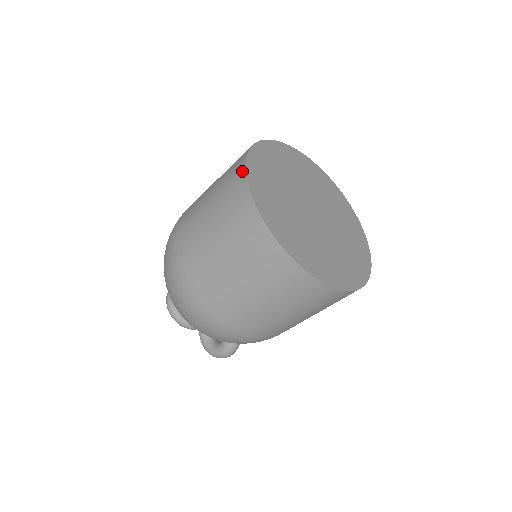
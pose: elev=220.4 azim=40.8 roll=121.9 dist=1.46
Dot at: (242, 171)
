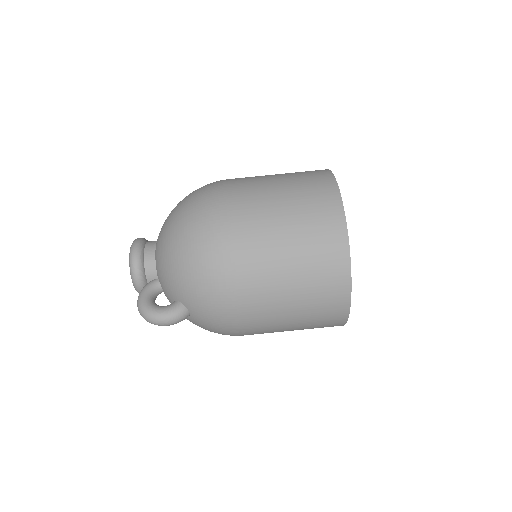
Dot at: (326, 170)
